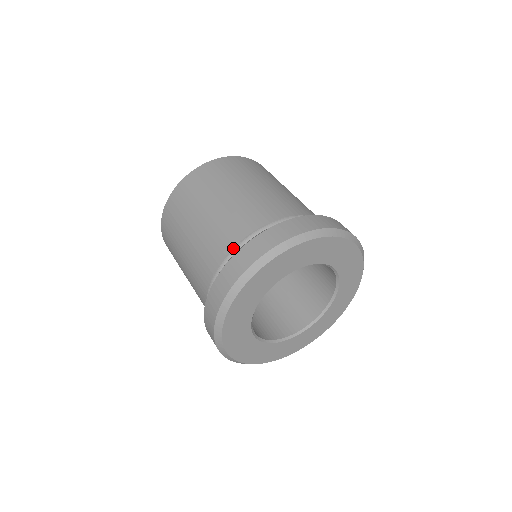
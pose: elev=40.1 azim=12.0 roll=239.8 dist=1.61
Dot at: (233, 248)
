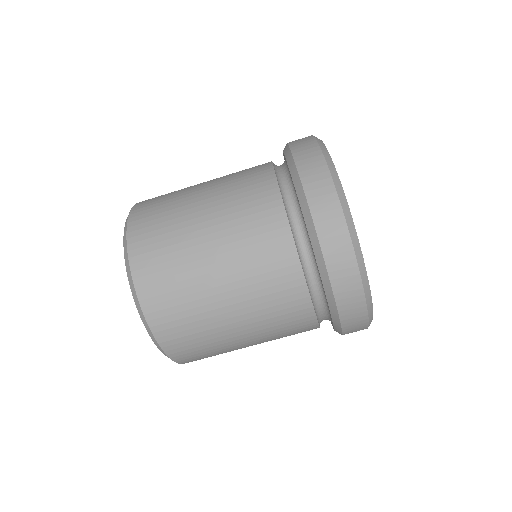
Dot at: (274, 172)
